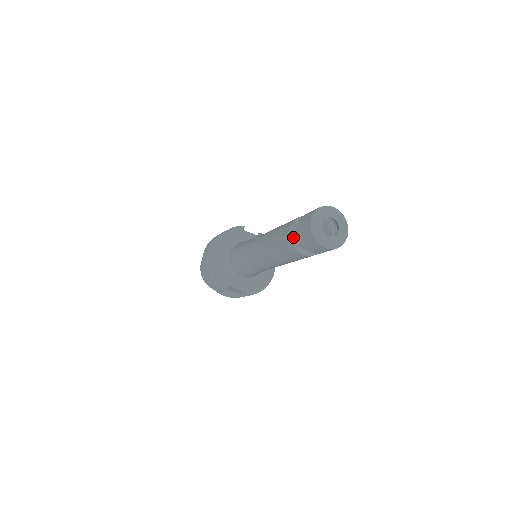
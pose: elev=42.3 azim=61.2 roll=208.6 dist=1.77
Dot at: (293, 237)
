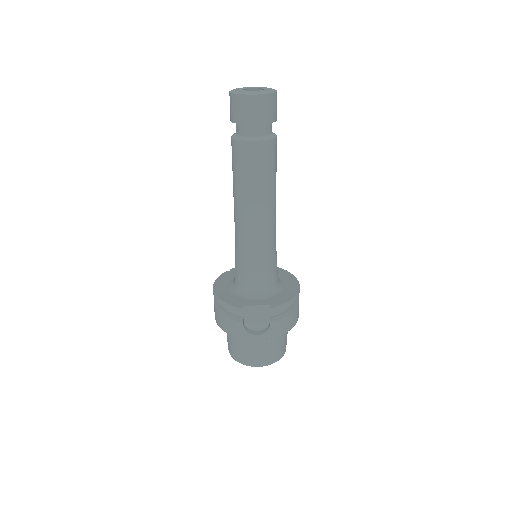
Dot at: (235, 136)
